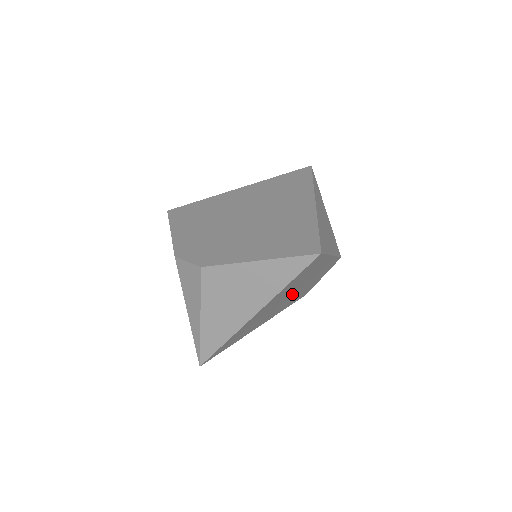
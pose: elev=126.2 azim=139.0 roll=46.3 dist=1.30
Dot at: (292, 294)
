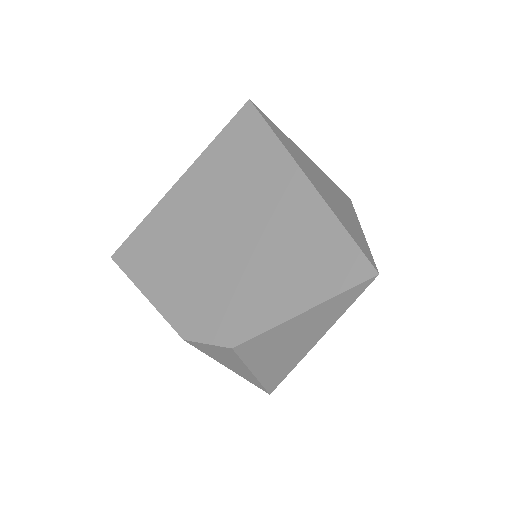
Dot at: occluded
